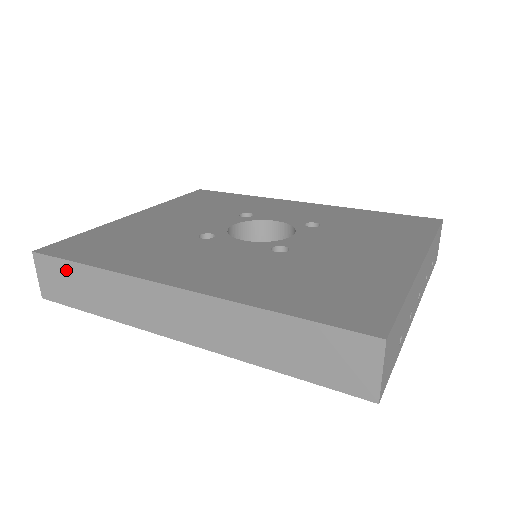
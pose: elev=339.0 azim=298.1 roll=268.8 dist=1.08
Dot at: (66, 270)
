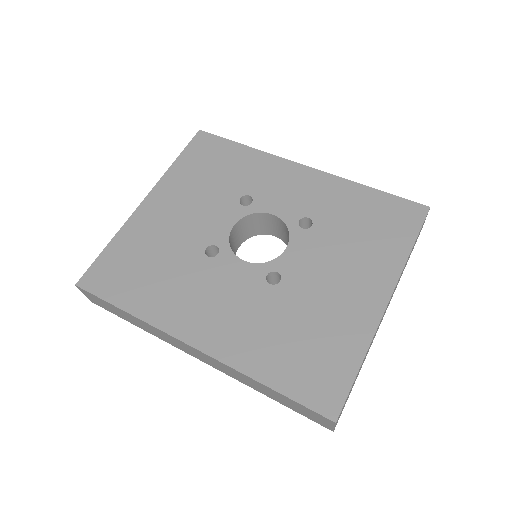
Dot at: (107, 304)
